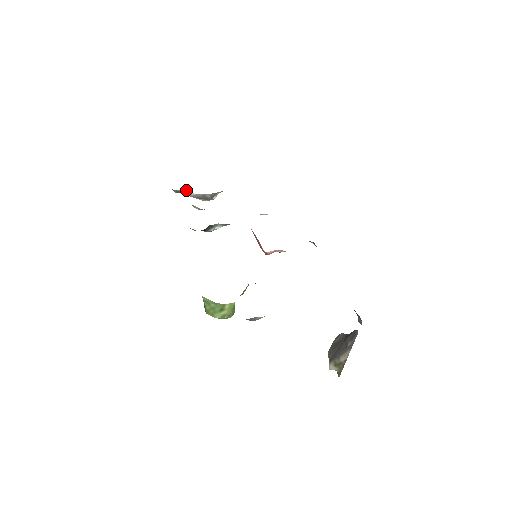
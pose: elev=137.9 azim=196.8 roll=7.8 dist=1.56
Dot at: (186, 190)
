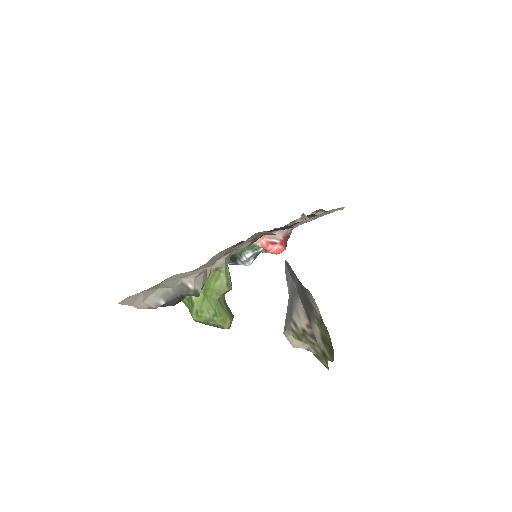
Dot at: occluded
